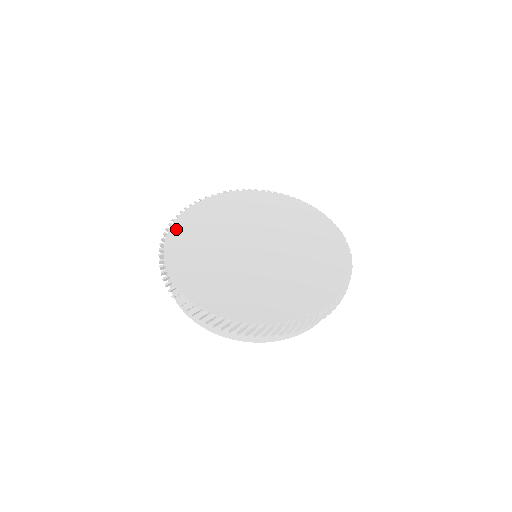
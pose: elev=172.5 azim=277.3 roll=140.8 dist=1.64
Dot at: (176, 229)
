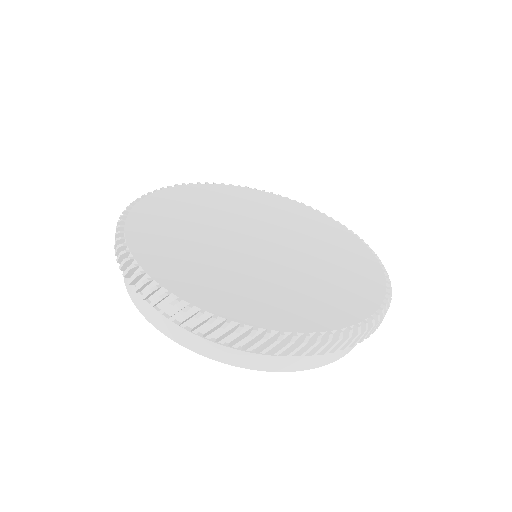
Dot at: (135, 226)
